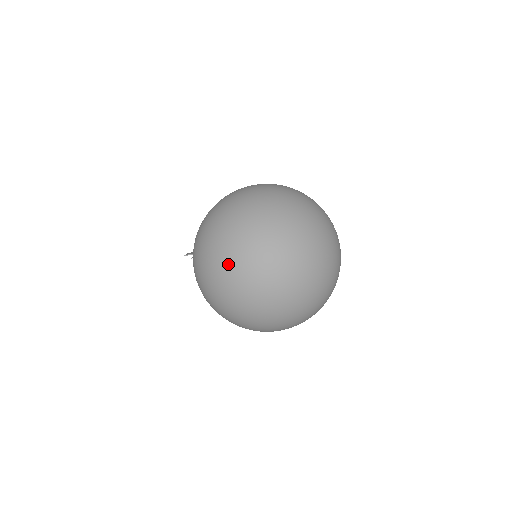
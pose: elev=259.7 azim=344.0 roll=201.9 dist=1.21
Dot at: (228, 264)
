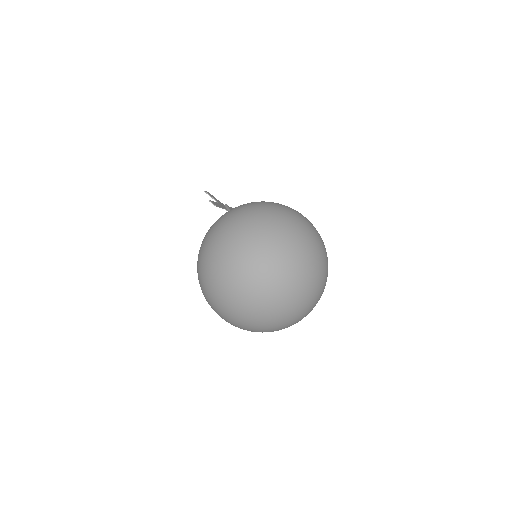
Dot at: (243, 251)
